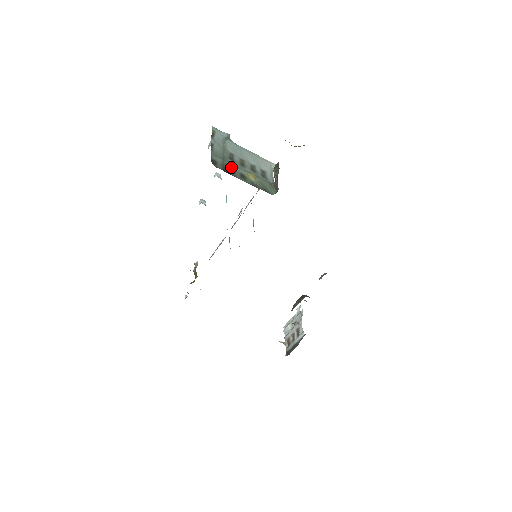
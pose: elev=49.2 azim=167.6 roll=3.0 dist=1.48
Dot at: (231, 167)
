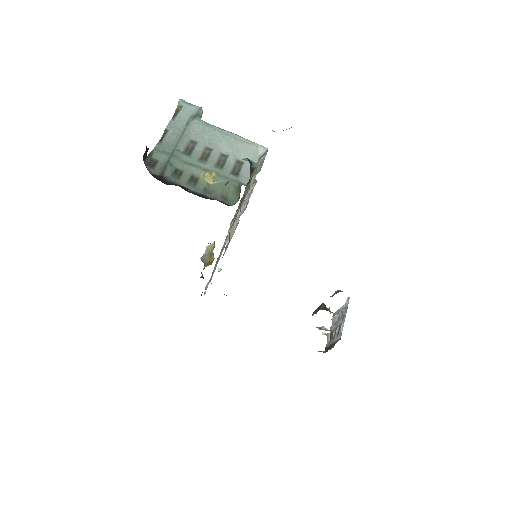
Dot at: (180, 167)
